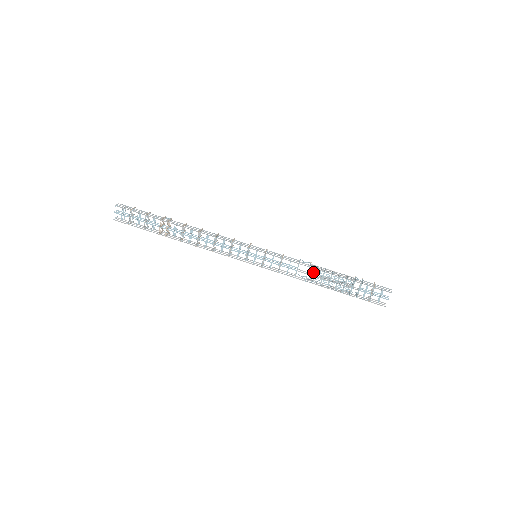
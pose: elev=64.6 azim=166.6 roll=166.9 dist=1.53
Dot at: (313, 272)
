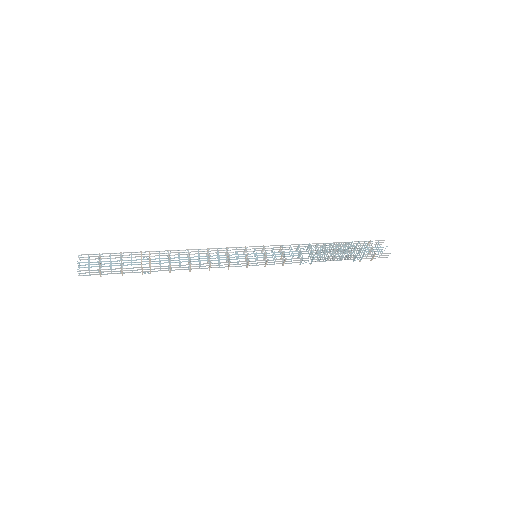
Dot at: (314, 255)
